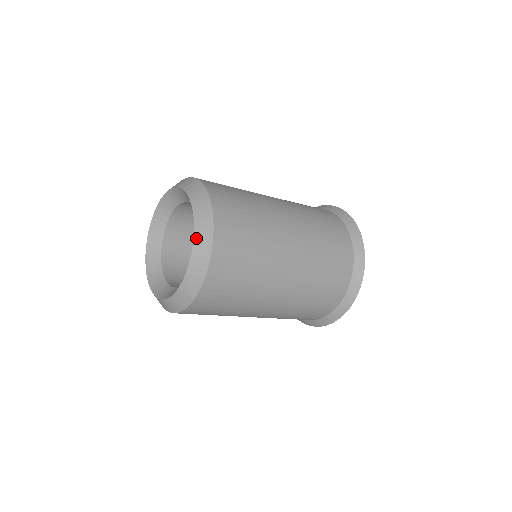
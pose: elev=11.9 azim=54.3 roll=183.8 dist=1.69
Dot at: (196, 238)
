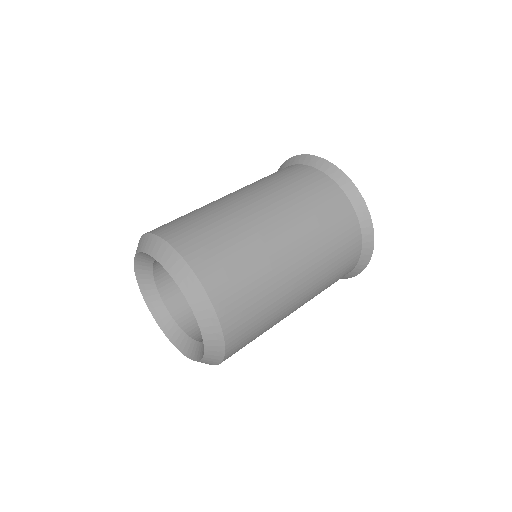
Dot at: (200, 323)
